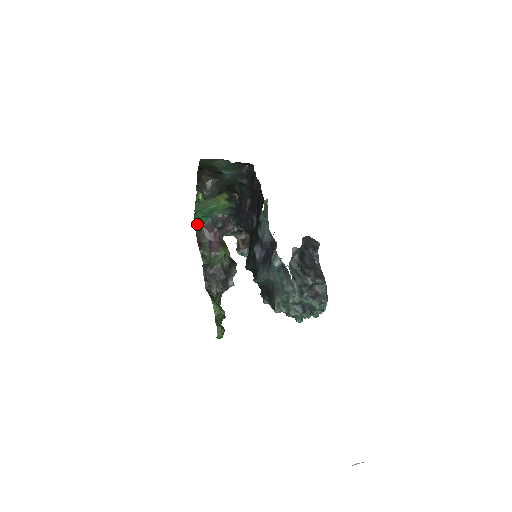
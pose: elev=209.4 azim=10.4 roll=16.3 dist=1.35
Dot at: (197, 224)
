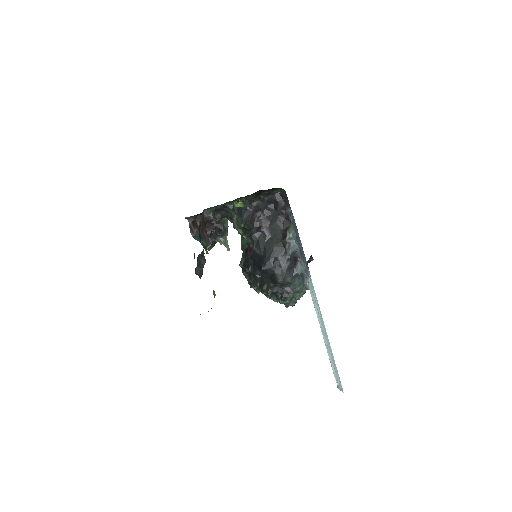
Dot at: occluded
